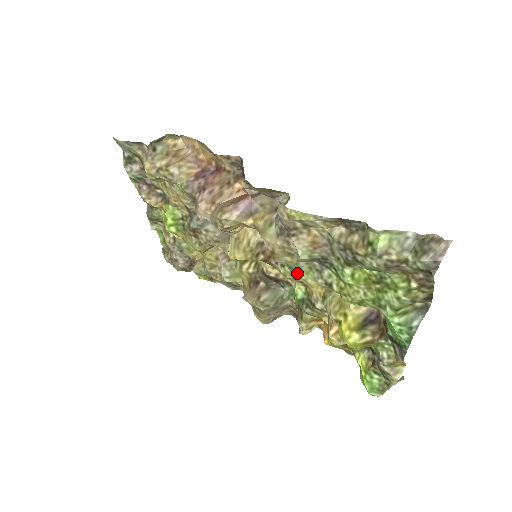
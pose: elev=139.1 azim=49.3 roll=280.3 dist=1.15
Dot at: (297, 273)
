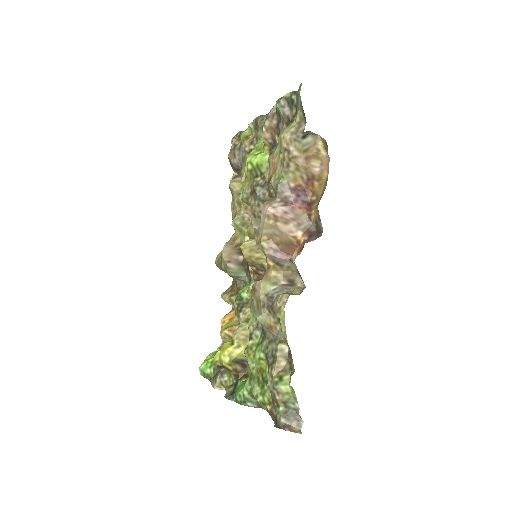
Dot at: (251, 307)
